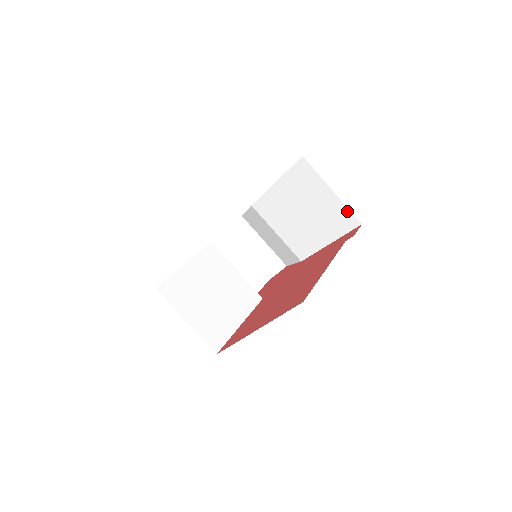
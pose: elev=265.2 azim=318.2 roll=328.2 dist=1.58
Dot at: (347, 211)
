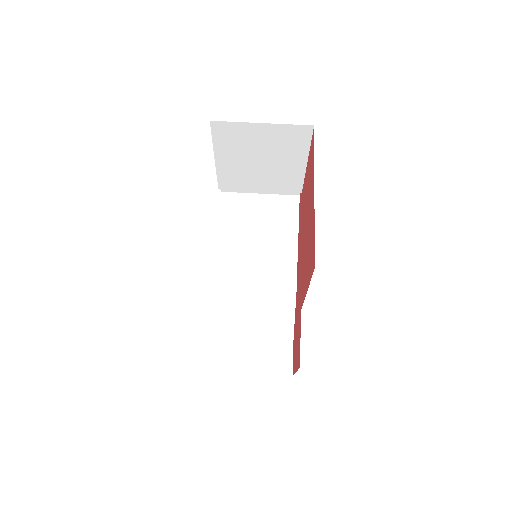
Dot at: (282, 198)
